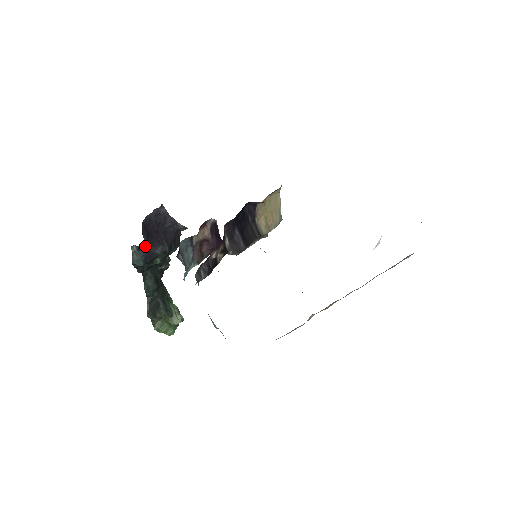
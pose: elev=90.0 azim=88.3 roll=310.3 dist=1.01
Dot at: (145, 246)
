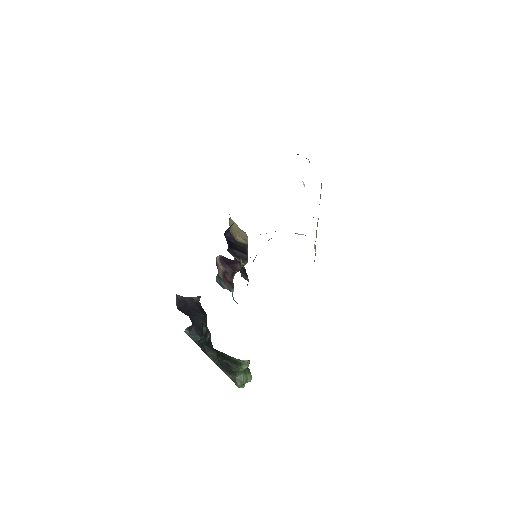
Dot at: occluded
